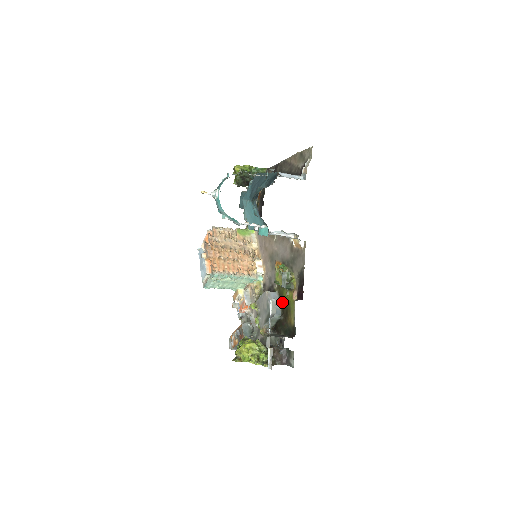
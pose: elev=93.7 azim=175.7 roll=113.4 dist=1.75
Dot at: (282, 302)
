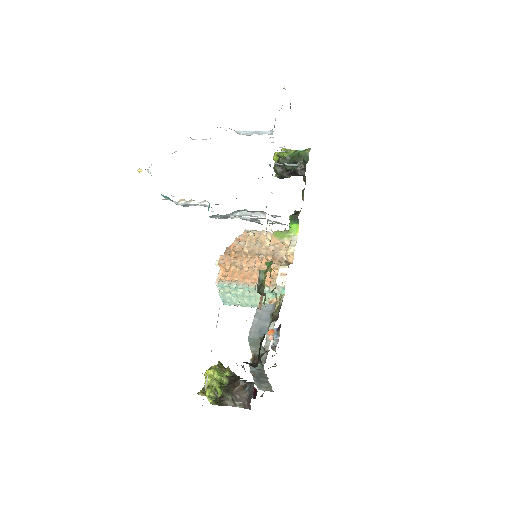
Dot at: occluded
